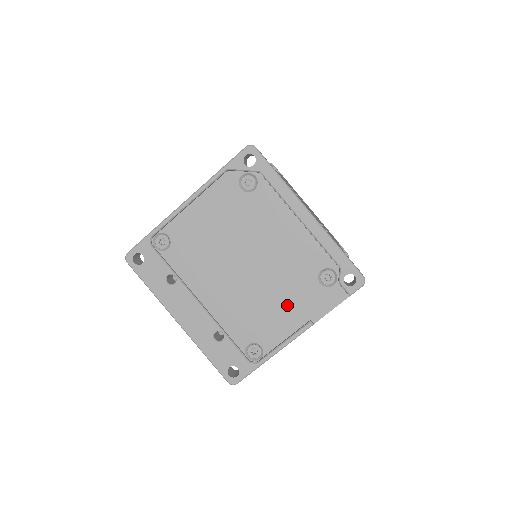
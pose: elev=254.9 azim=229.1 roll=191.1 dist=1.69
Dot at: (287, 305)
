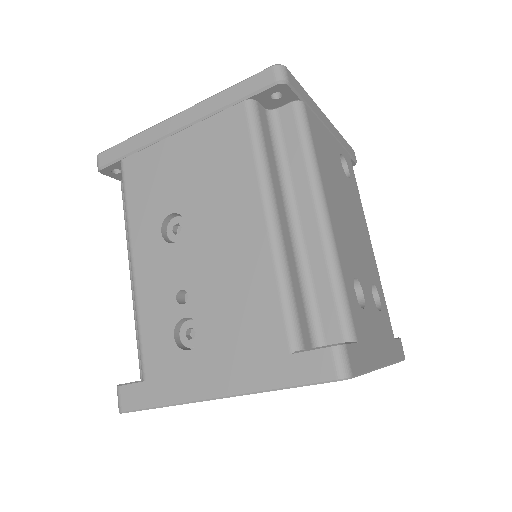
Dot at: occluded
